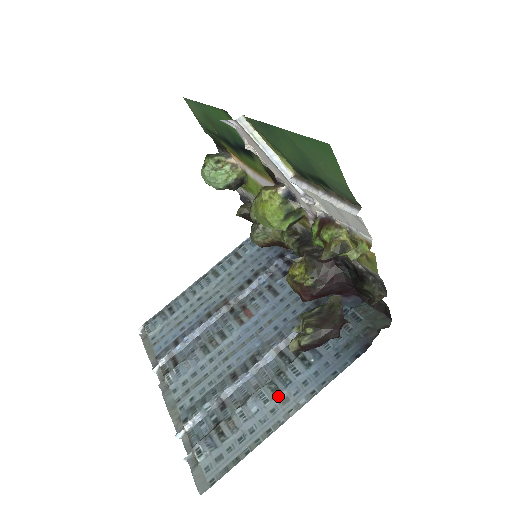
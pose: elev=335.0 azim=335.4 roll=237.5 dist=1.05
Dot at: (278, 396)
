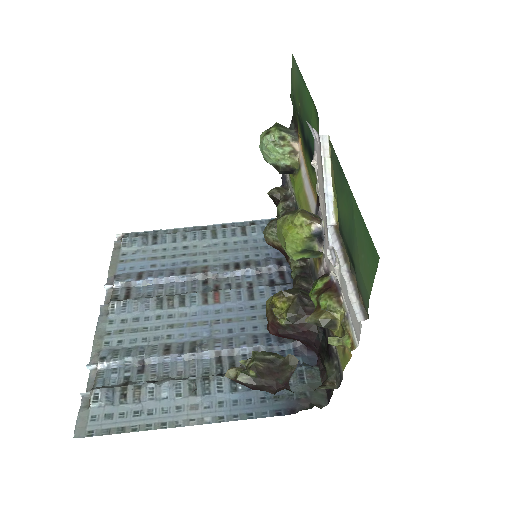
Dot at: (191, 398)
